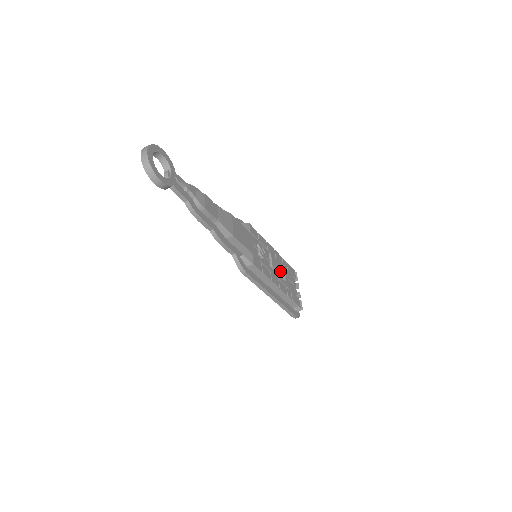
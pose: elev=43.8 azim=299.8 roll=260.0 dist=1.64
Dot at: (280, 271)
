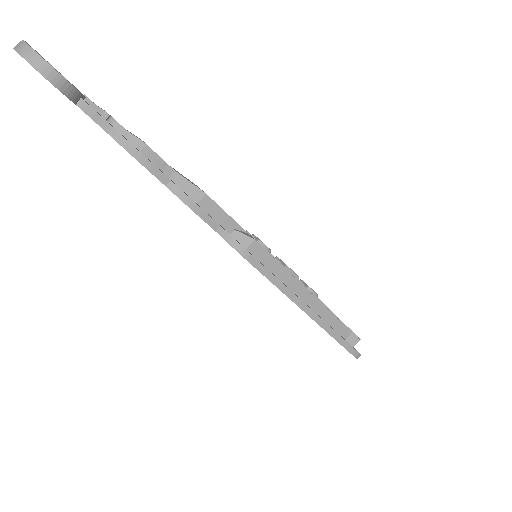
Dot at: (301, 282)
